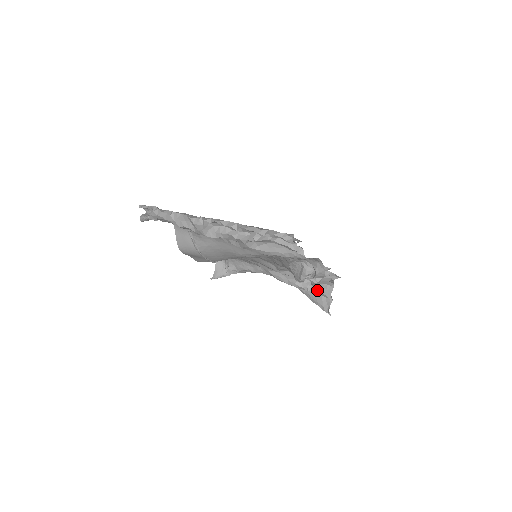
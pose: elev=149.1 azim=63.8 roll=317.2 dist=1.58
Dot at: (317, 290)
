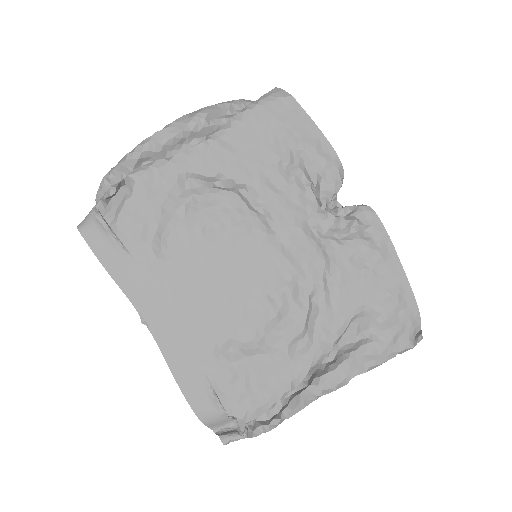
Dot at: occluded
